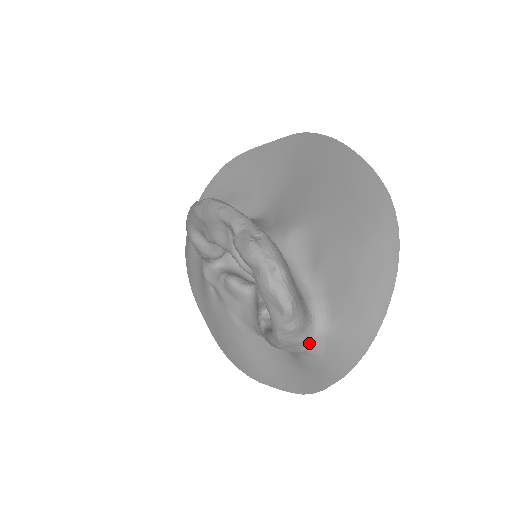
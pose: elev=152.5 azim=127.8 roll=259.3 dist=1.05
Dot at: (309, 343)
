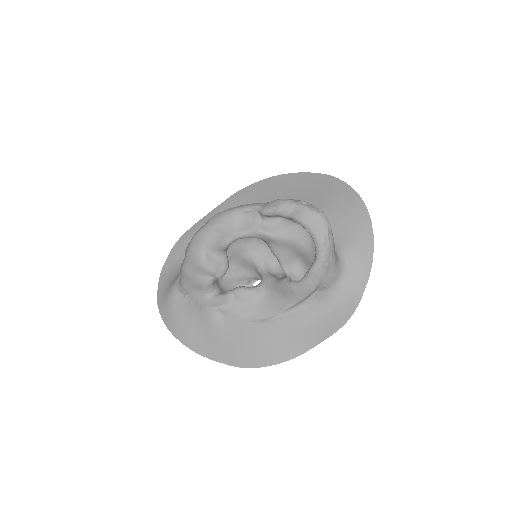
Dot at: (338, 265)
